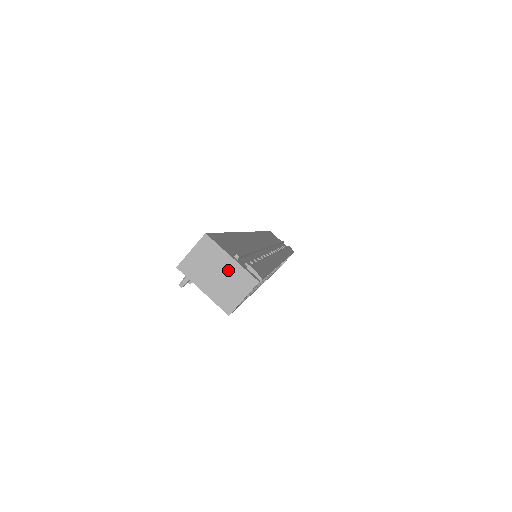
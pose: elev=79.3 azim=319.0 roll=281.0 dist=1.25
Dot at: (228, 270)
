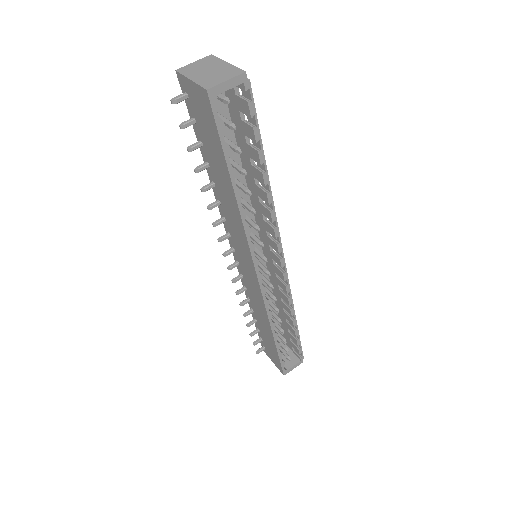
Dot at: (221, 68)
